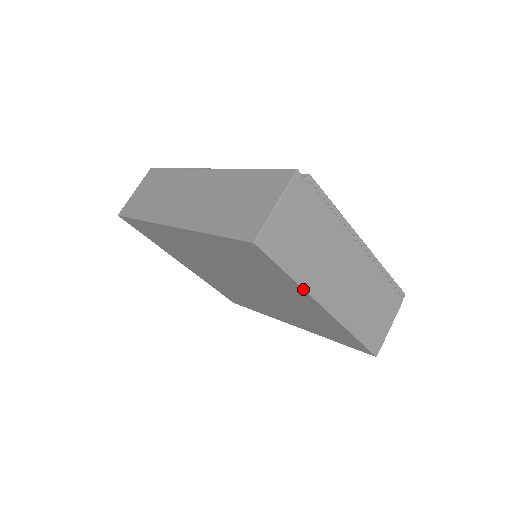
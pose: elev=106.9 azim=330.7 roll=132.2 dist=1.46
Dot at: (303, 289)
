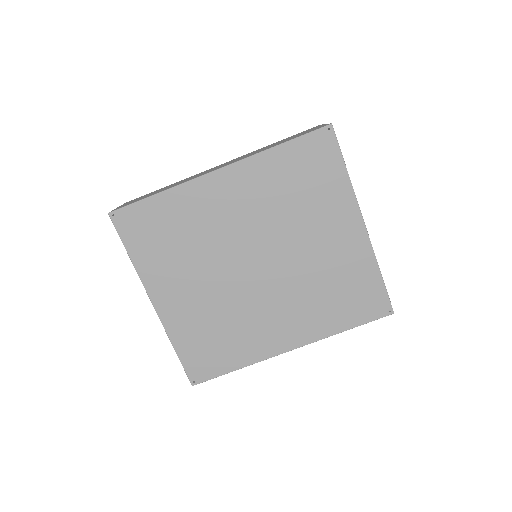
Dot at: (353, 191)
